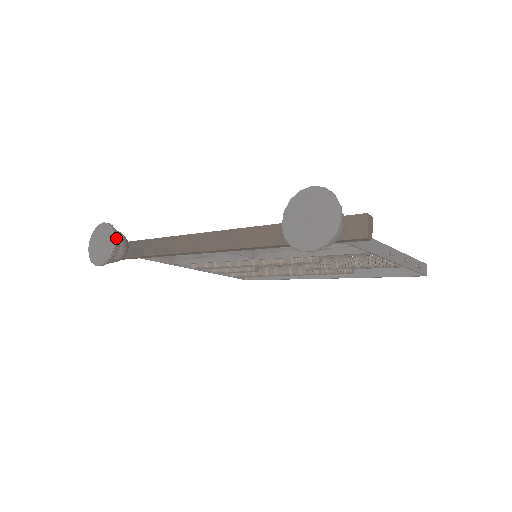
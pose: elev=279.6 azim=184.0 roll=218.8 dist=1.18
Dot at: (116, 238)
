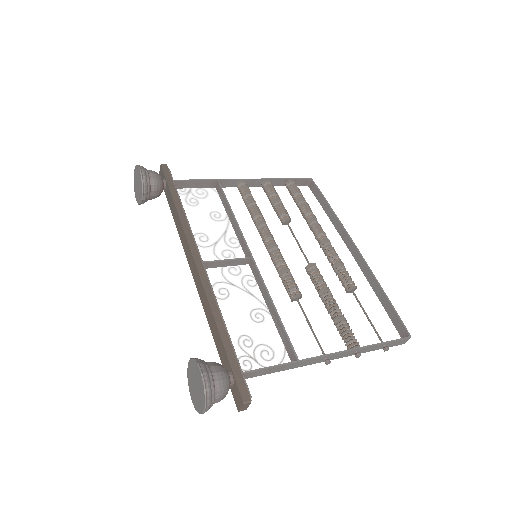
Dot at: (145, 194)
